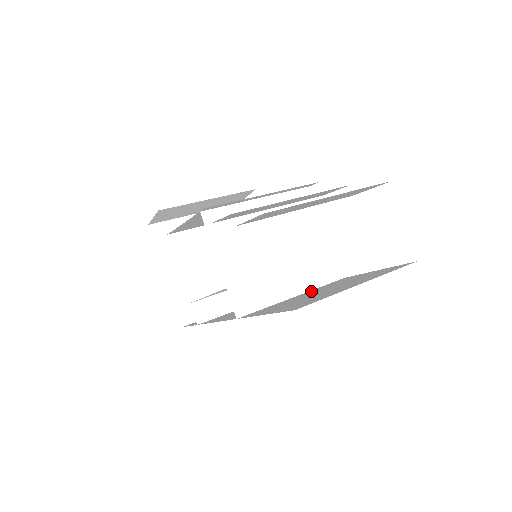
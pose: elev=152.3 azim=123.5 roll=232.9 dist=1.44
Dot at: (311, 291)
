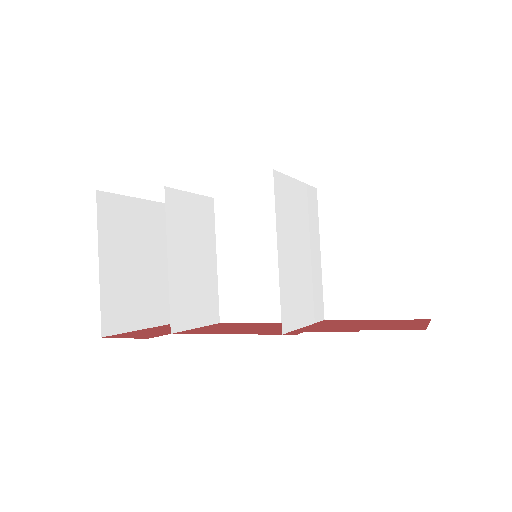
Dot at: (330, 240)
